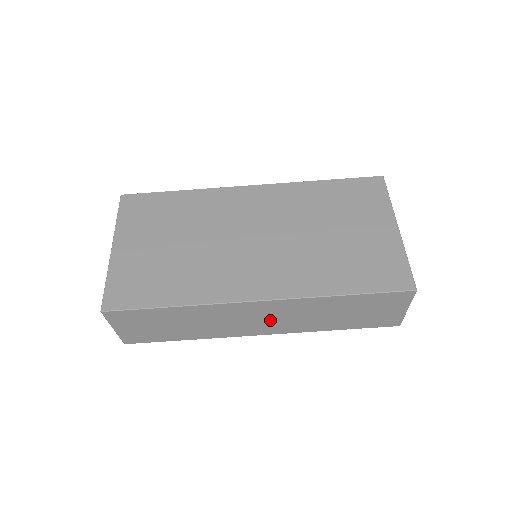
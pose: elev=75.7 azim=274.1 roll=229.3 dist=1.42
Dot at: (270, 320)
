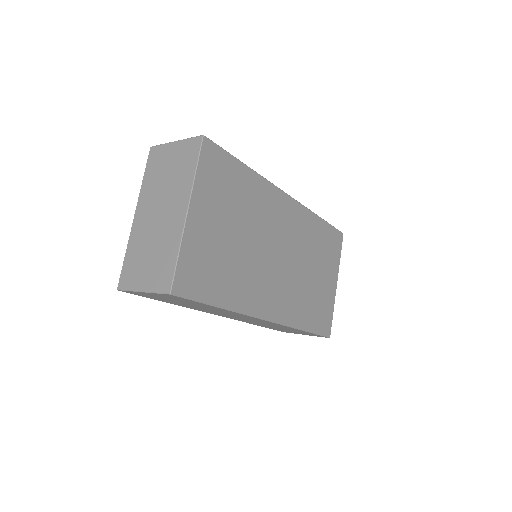
Dot at: (245, 319)
